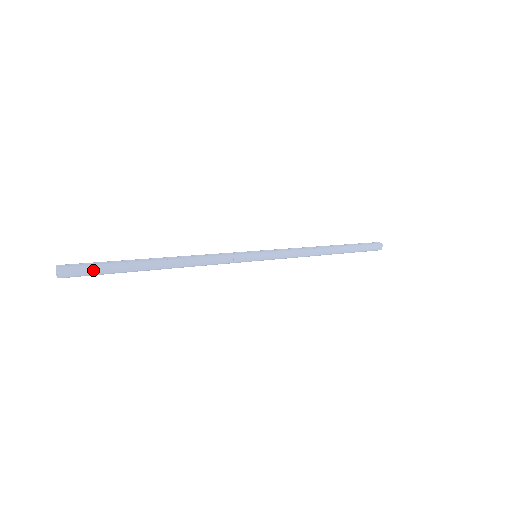
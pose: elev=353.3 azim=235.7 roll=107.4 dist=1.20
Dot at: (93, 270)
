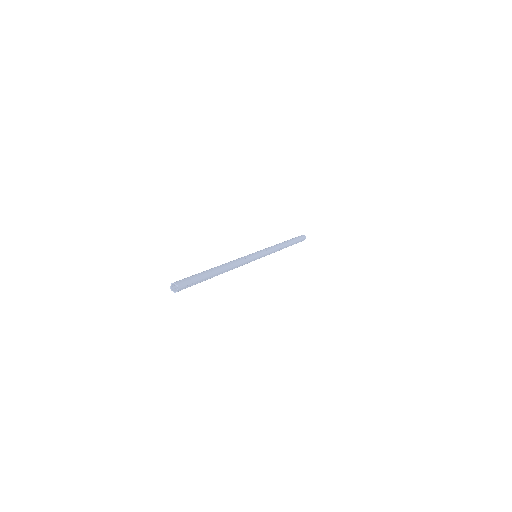
Dot at: (193, 283)
